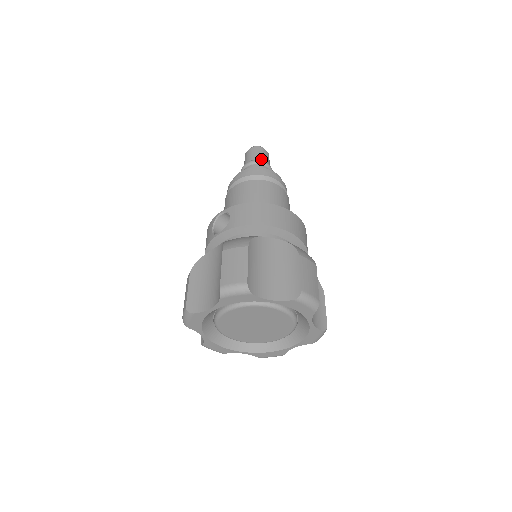
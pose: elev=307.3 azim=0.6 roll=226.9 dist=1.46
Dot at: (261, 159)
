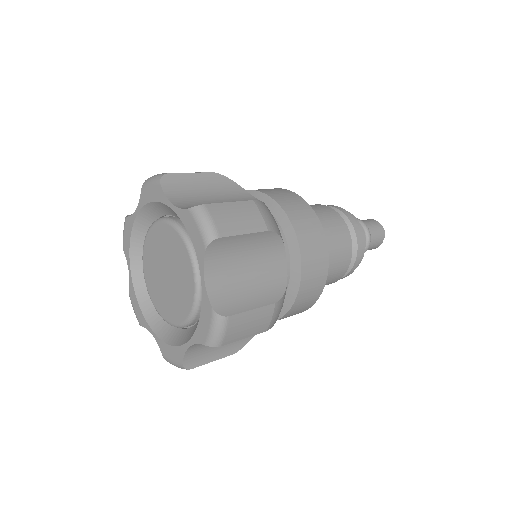
Dot at: (365, 223)
